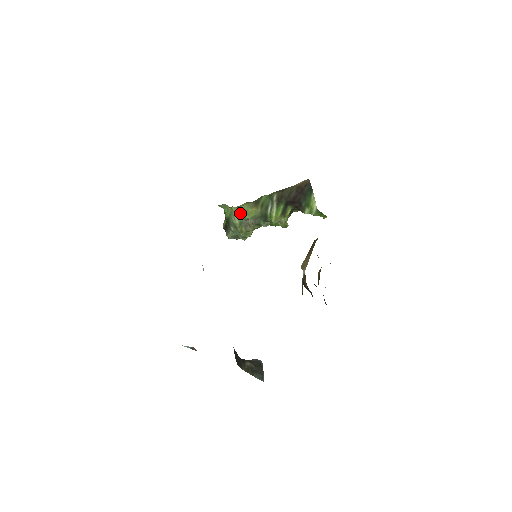
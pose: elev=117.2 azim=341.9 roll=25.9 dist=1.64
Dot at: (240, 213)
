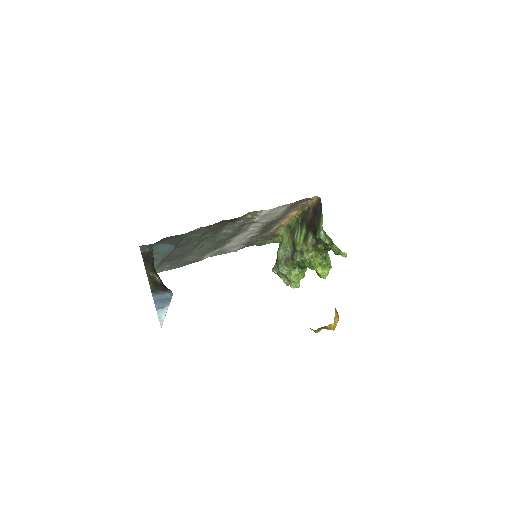
Dot at: (282, 243)
